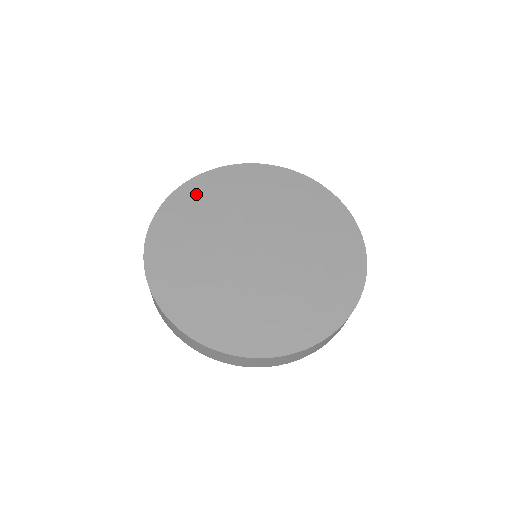
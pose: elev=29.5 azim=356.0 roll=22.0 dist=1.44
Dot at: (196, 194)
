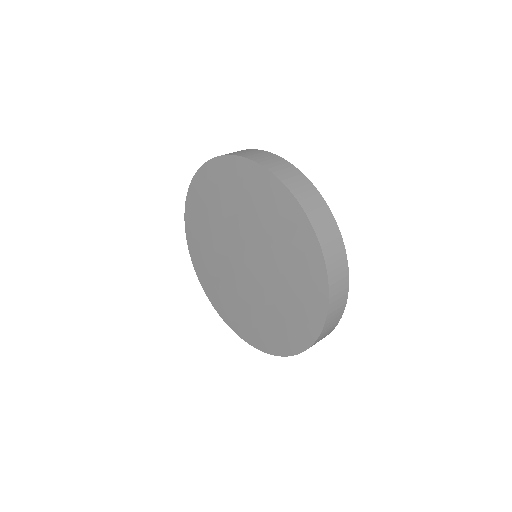
Dot at: (213, 180)
